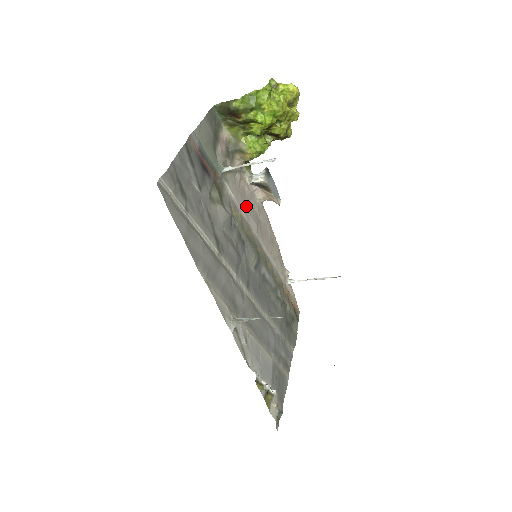
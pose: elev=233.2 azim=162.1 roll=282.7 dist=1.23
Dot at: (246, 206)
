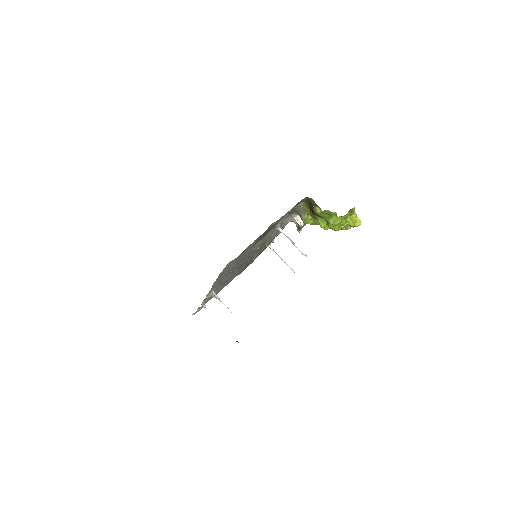
Dot at: occluded
